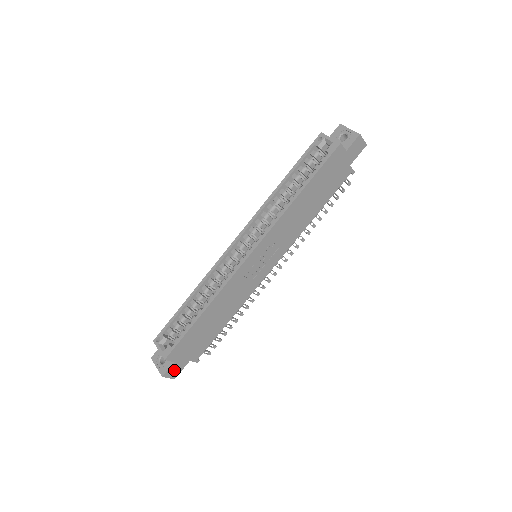
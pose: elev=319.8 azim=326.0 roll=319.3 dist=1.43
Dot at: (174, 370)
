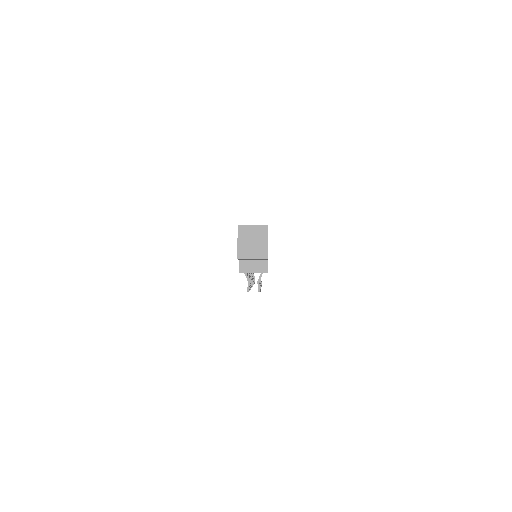
Dot at: occluded
